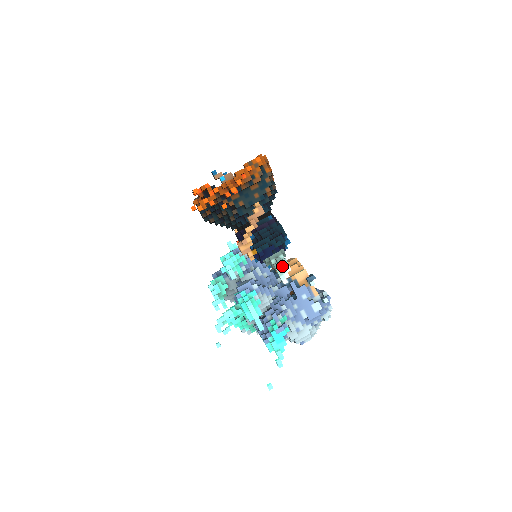
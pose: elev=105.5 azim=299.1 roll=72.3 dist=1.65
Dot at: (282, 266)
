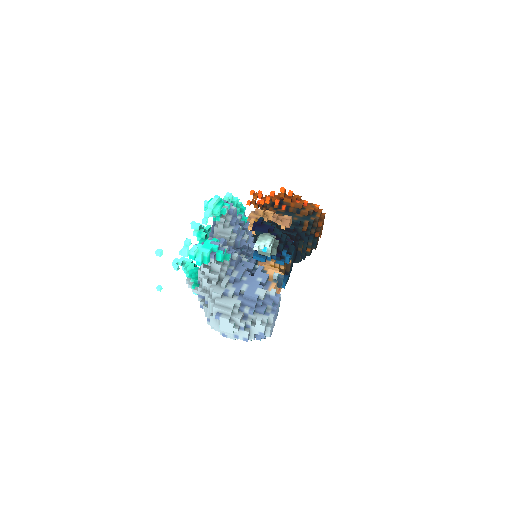
Dot at: (266, 238)
